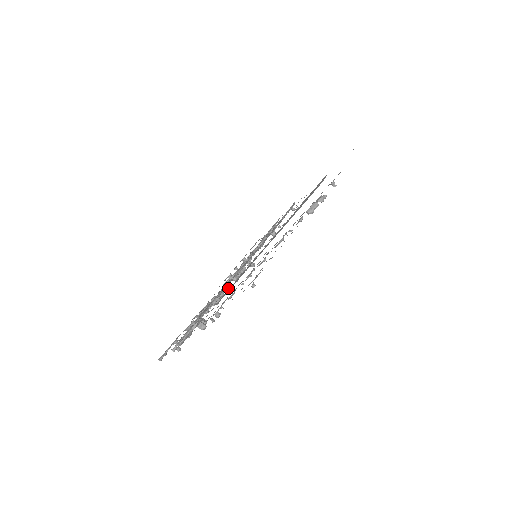
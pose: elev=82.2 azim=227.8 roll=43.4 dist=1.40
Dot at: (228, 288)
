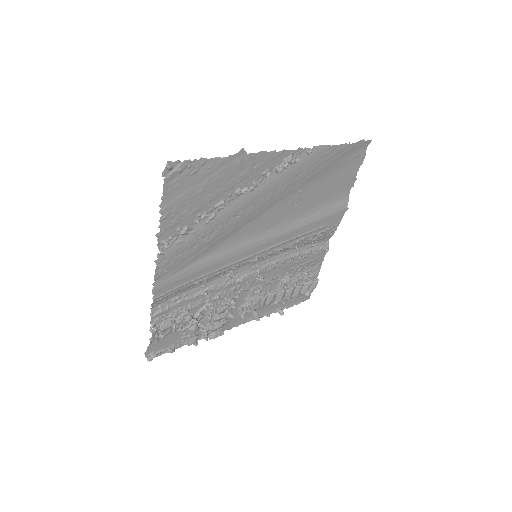
Dot at: (233, 299)
